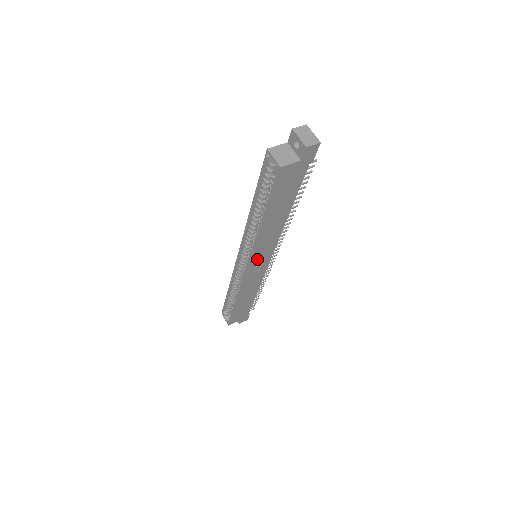
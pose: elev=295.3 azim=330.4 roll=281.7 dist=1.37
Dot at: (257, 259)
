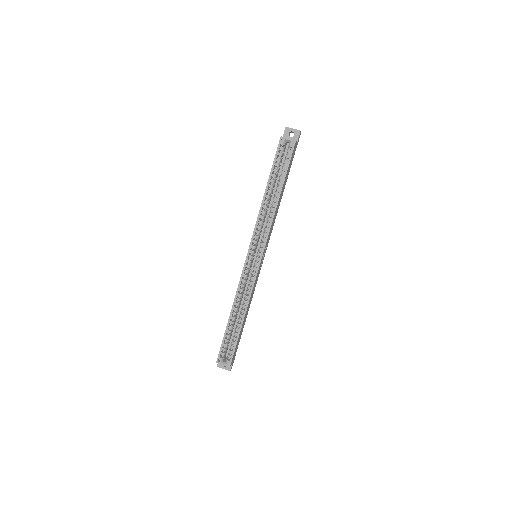
Dot at: (264, 250)
